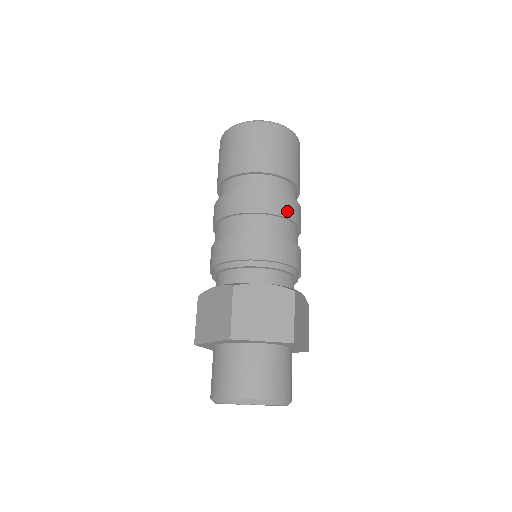
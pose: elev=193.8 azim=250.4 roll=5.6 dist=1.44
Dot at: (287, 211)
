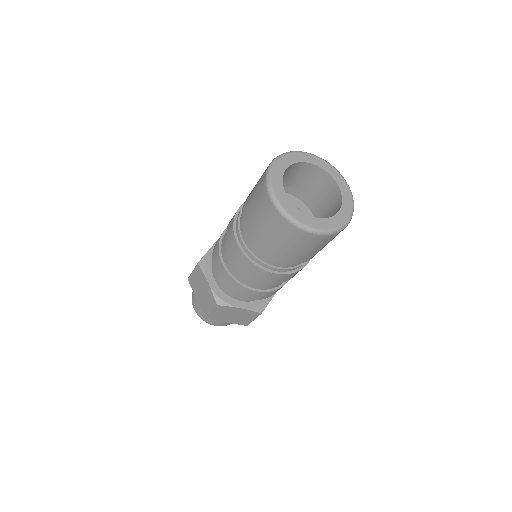
Dot at: occluded
